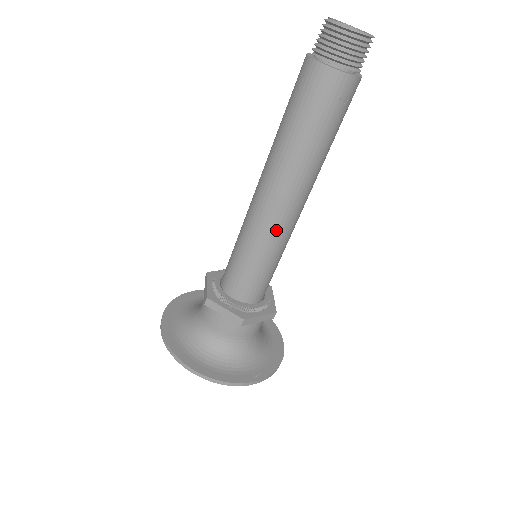
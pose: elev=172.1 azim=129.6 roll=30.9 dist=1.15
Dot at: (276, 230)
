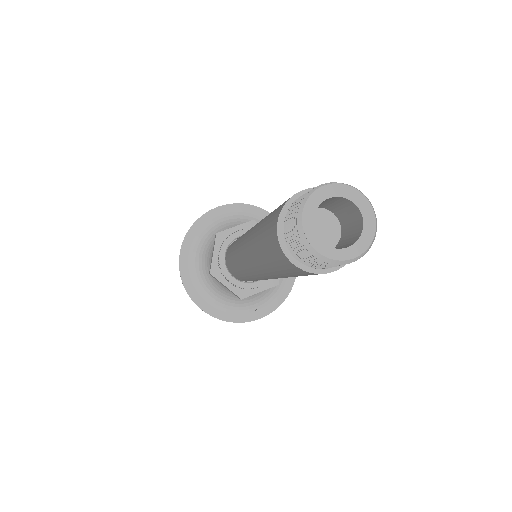
Dot at: (263, 279)
